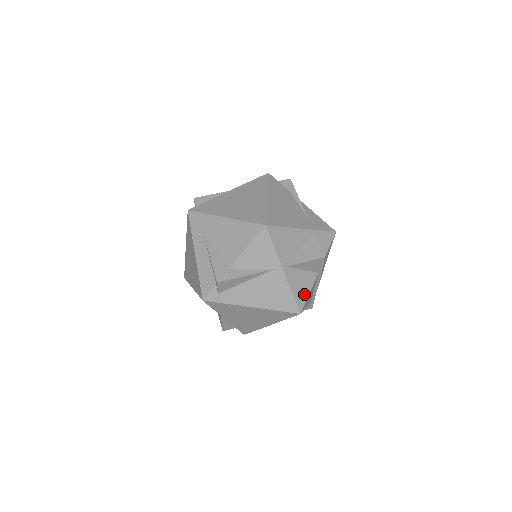
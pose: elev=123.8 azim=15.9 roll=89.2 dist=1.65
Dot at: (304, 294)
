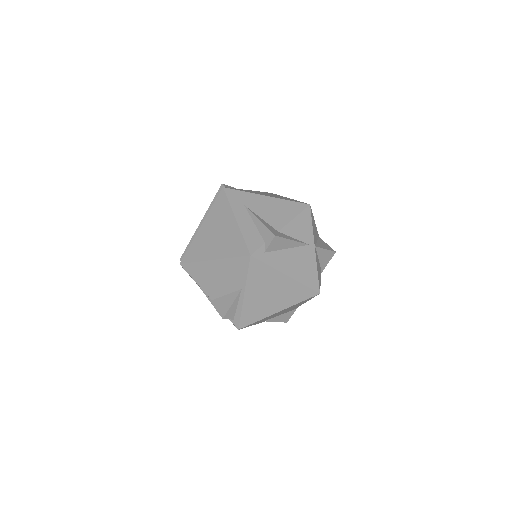
Dot at: occluded
